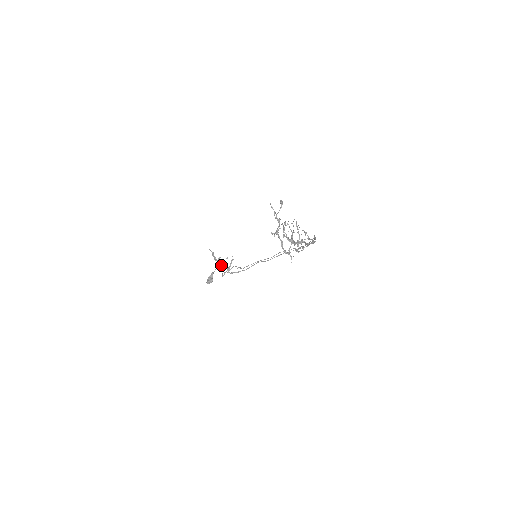
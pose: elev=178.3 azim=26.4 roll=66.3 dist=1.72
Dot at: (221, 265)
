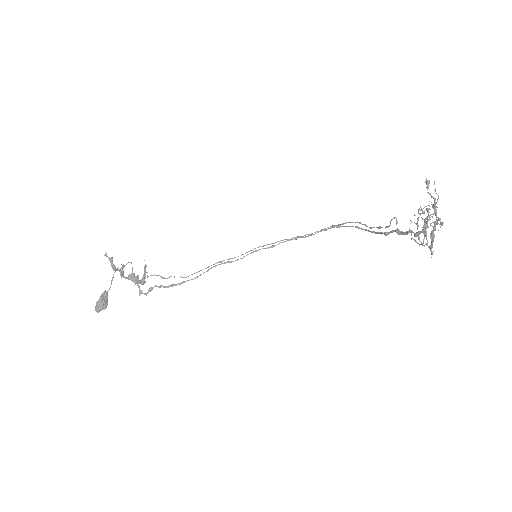
Dot at: (126, 277)
